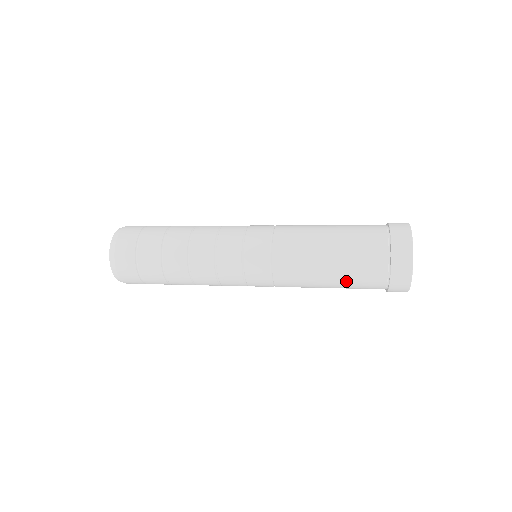
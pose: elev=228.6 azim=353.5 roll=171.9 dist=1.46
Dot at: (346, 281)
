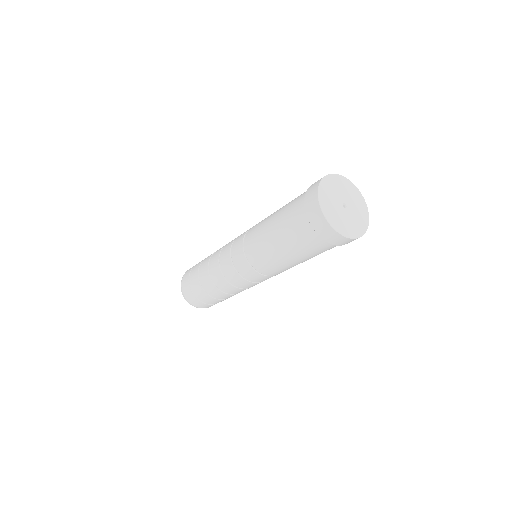
Dot at: (294, 248)
